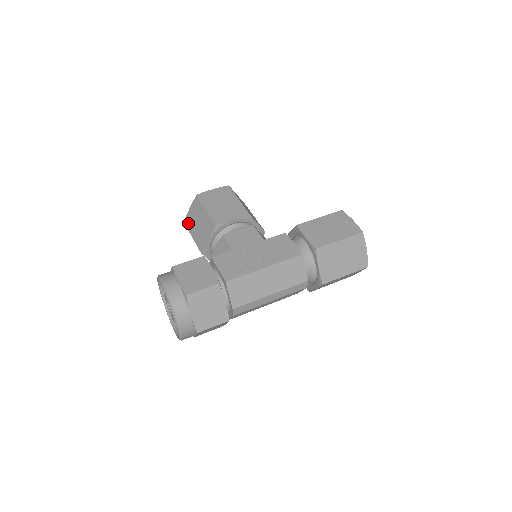
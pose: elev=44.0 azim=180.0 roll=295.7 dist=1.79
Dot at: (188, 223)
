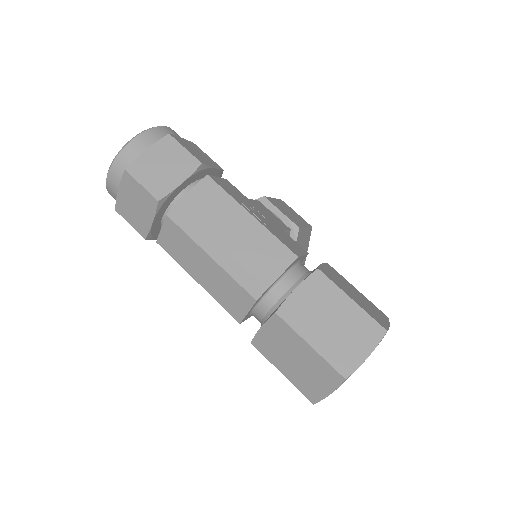
Dot at: occluded
